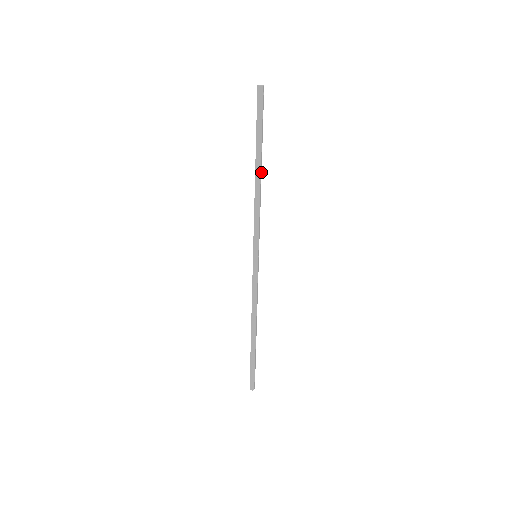
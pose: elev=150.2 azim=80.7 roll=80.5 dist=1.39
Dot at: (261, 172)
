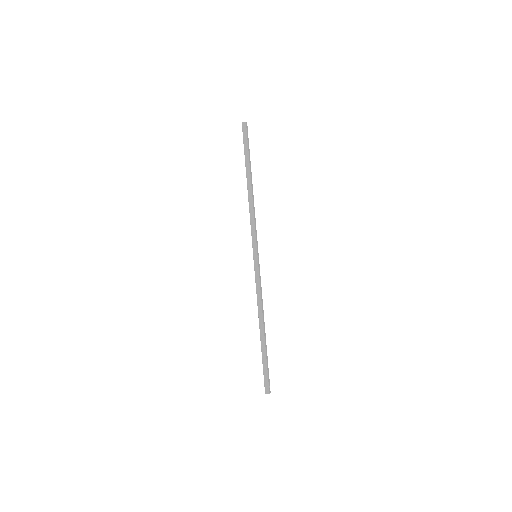
Dot at: (252, 186)
